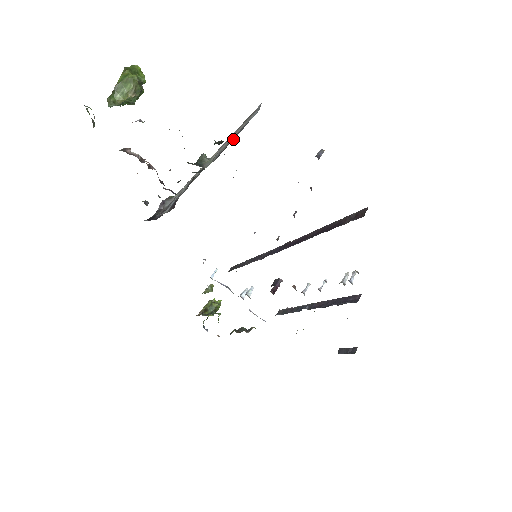
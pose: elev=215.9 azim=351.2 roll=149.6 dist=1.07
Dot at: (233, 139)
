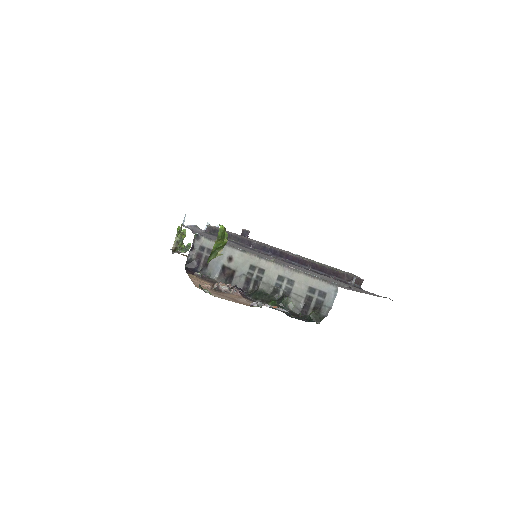
Dot at: (315, 301)
